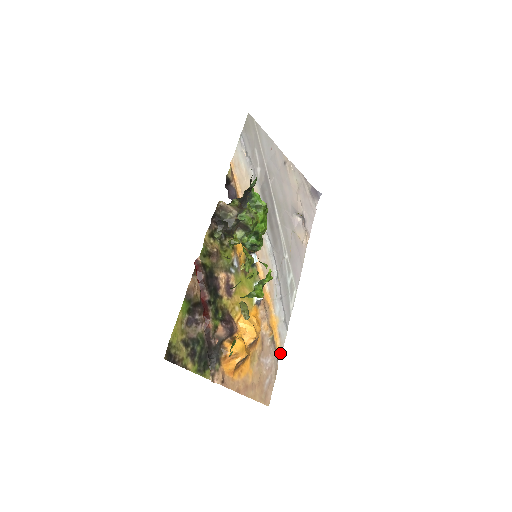
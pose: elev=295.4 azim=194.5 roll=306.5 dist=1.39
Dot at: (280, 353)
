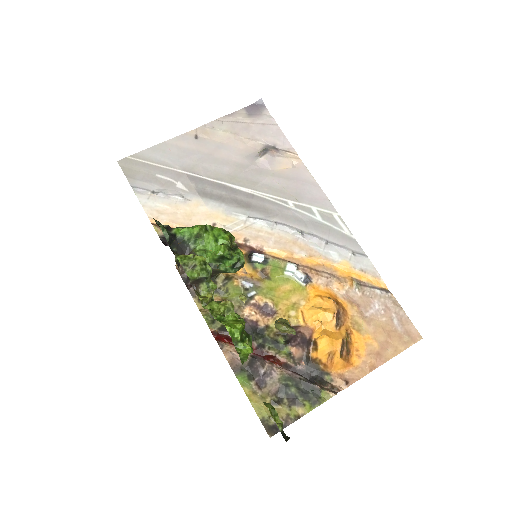
Dot at: (382, 283)
